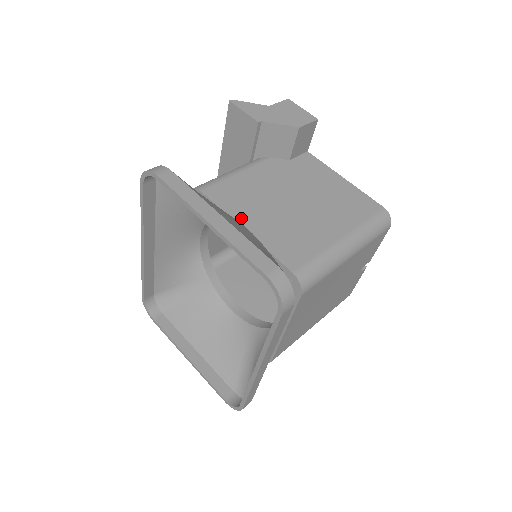
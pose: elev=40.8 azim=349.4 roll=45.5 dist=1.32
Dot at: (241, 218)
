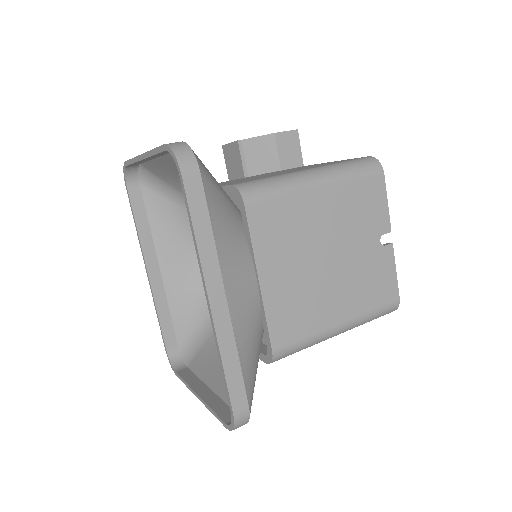
Dot at: occluded
